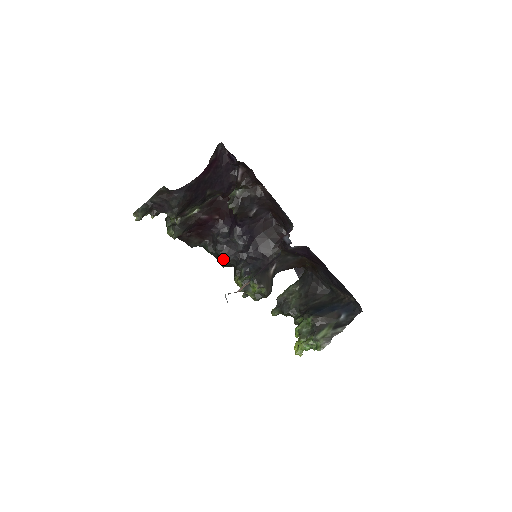
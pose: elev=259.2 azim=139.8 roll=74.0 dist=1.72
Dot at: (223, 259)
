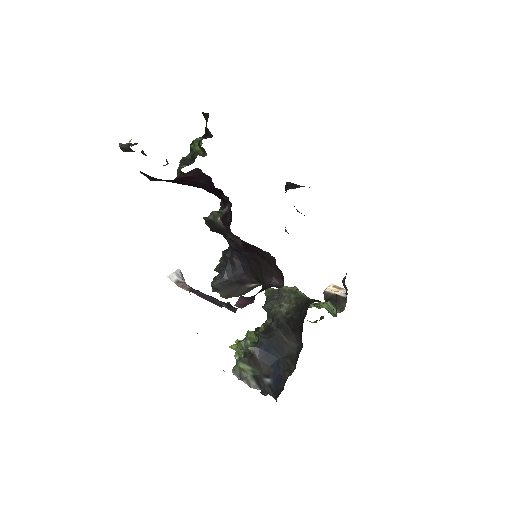
Dot at: occluded
